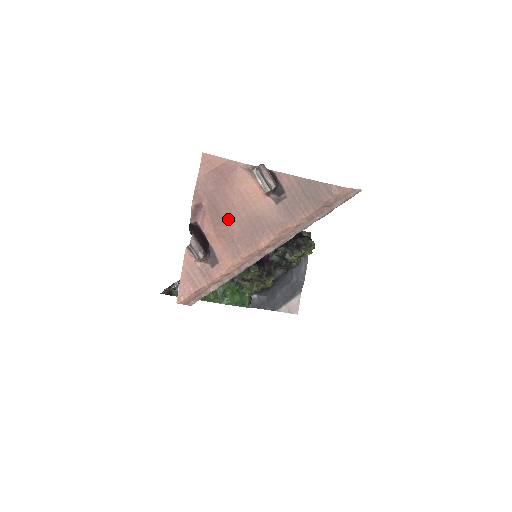
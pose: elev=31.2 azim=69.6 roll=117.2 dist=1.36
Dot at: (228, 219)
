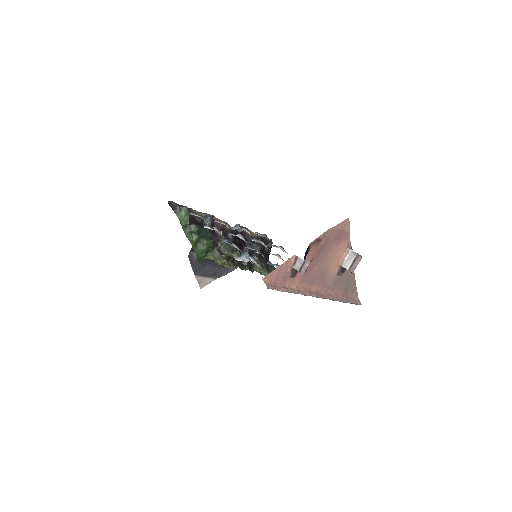
Dot at: (319, 260)
